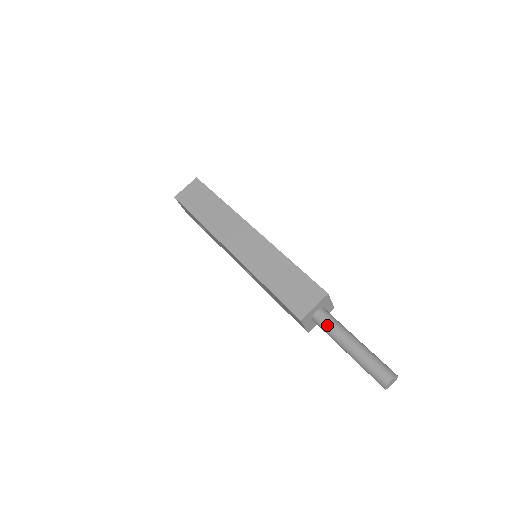
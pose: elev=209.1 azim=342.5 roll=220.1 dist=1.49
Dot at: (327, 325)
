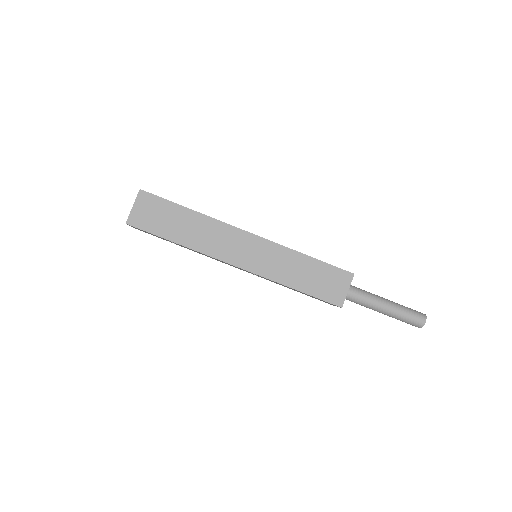
Dot at: (360, 299)
